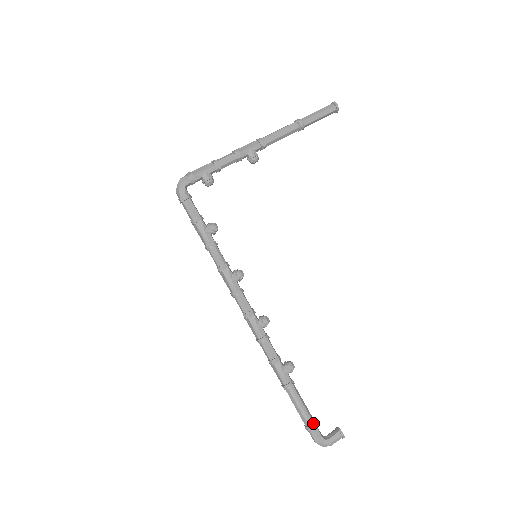
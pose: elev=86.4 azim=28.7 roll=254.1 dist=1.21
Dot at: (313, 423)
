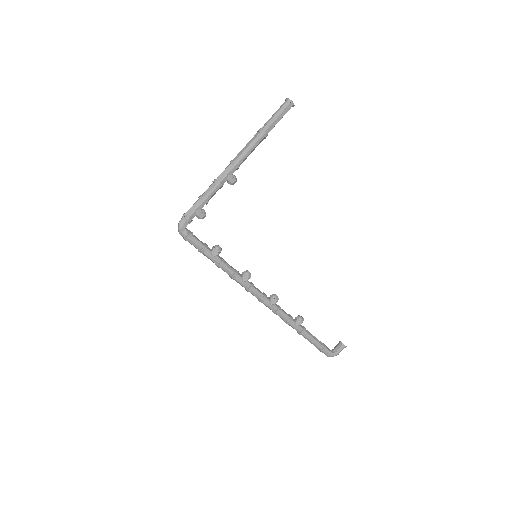
Dot at: (324, 347)
